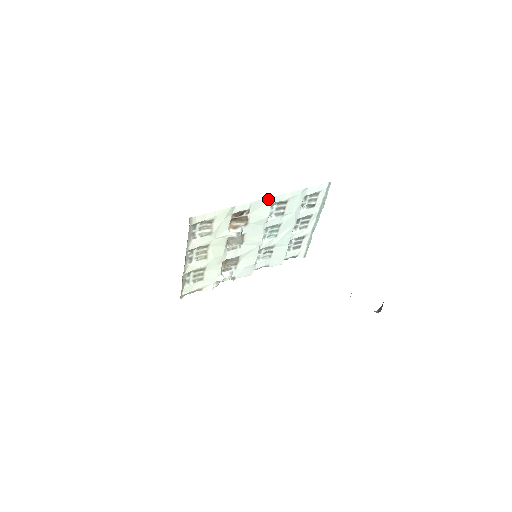
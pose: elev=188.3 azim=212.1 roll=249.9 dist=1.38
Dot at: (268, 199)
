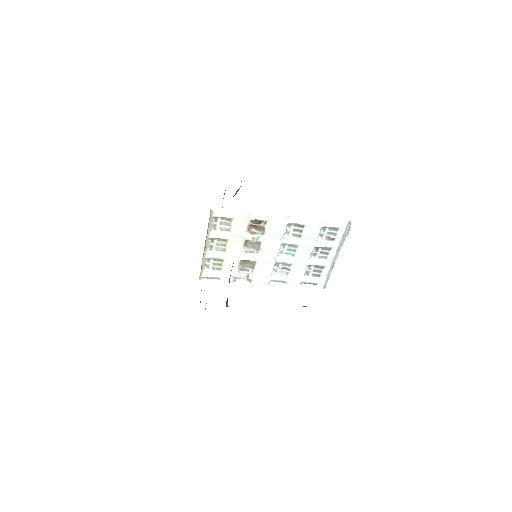
Dot at: (284, 217)
